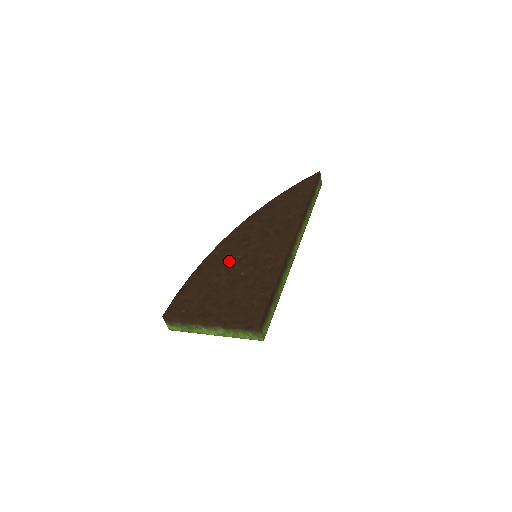
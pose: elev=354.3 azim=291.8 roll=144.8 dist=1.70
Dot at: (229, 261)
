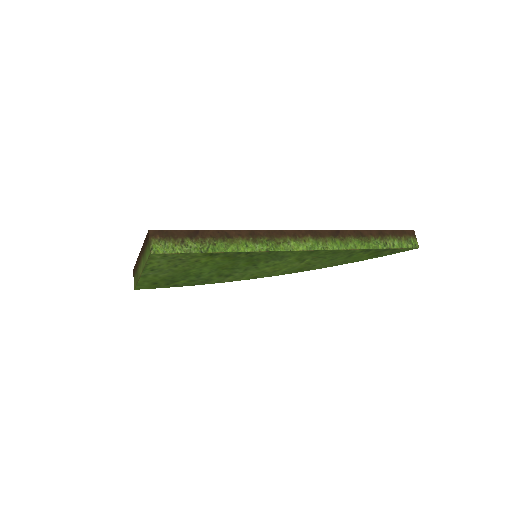
Dot at: occluded
